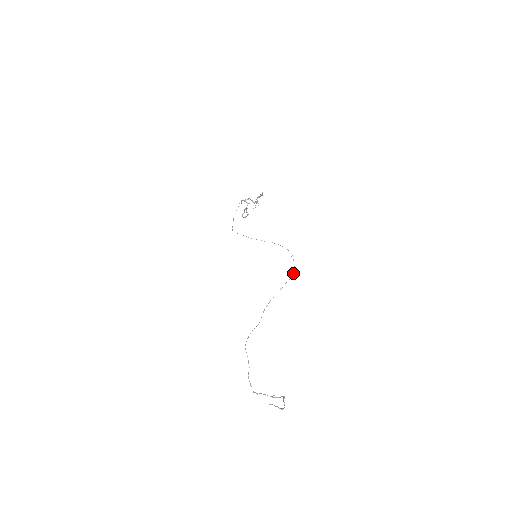
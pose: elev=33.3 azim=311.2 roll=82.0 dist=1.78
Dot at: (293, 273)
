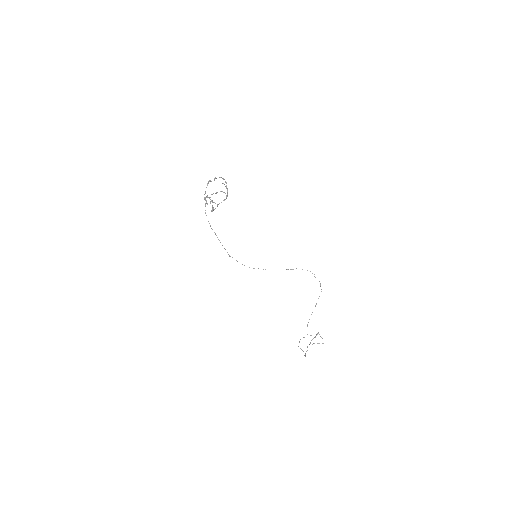
Dot at: (321, 289)
